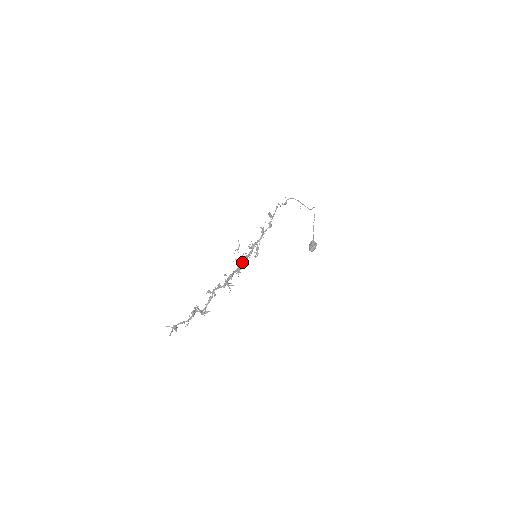
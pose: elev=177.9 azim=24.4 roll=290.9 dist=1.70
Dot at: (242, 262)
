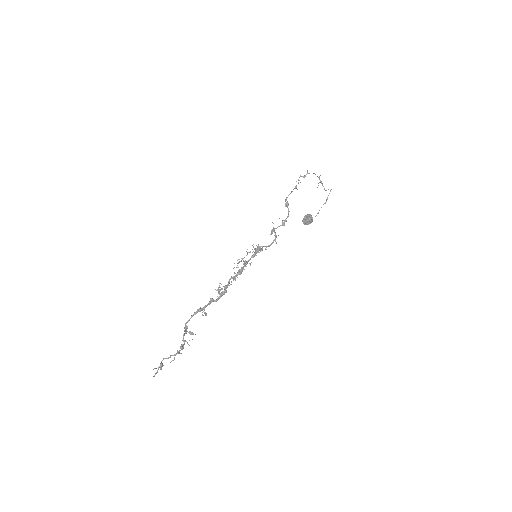
Dot at: (242, 271)
